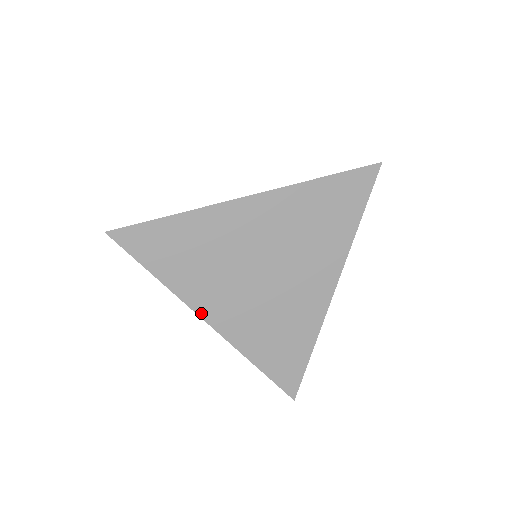
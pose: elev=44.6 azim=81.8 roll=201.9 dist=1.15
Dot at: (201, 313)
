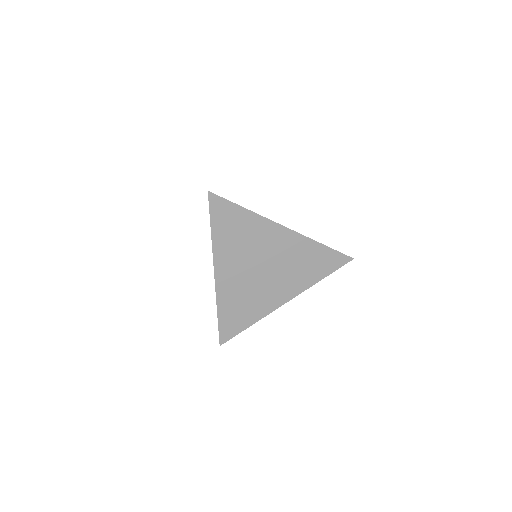
Dot at: (216, 266)
